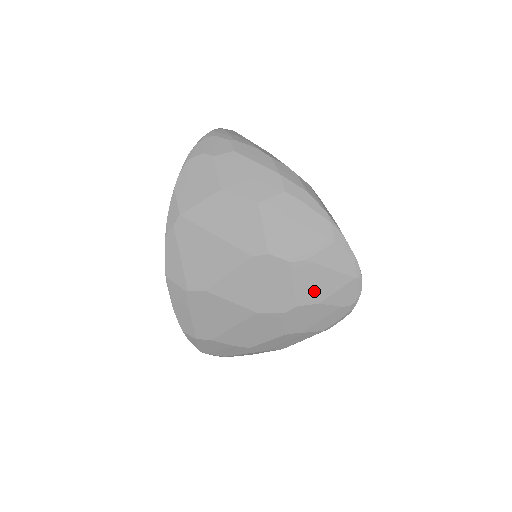
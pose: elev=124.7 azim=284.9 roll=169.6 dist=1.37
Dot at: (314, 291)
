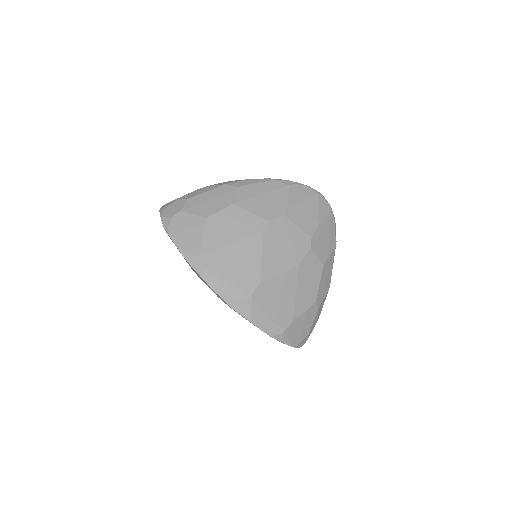
Dot at: (309, 220)
